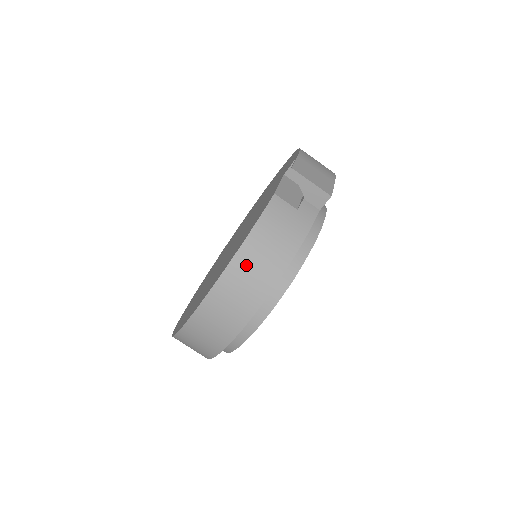
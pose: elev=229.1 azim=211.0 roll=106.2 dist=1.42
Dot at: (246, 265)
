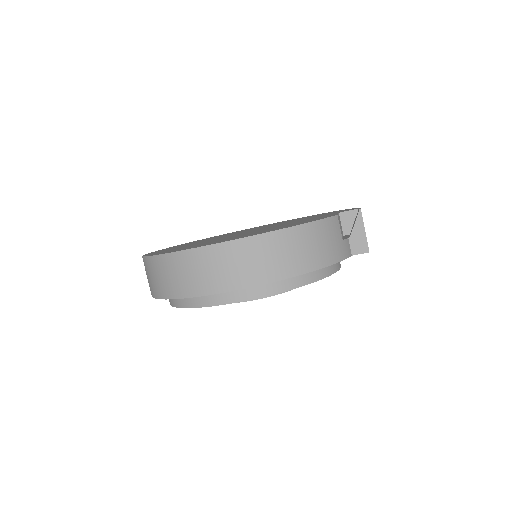
Dot at: (288, 242)
